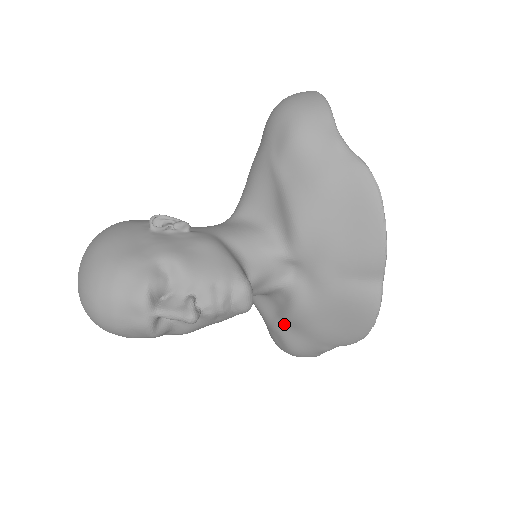
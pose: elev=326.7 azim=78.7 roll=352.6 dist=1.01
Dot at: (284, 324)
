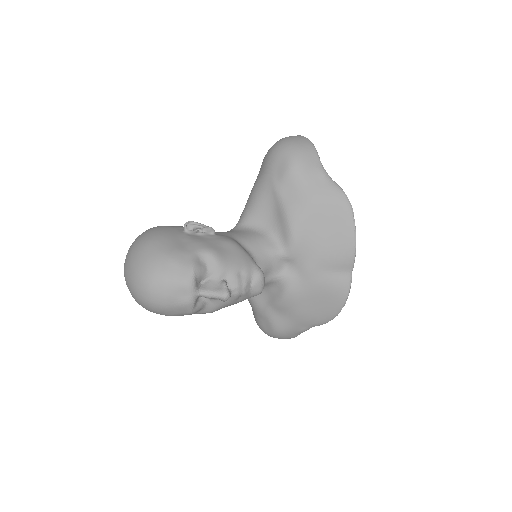
Dot at: (274, 310)
